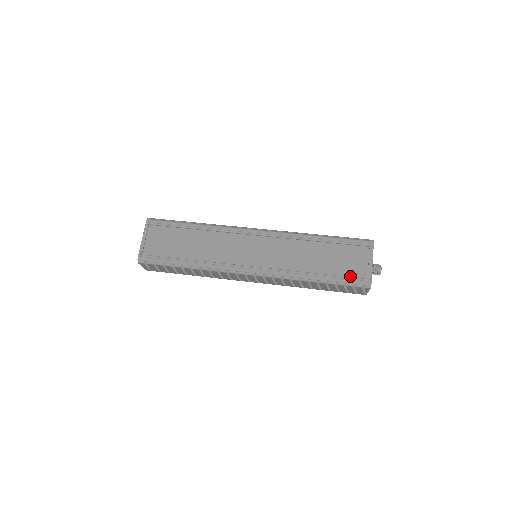
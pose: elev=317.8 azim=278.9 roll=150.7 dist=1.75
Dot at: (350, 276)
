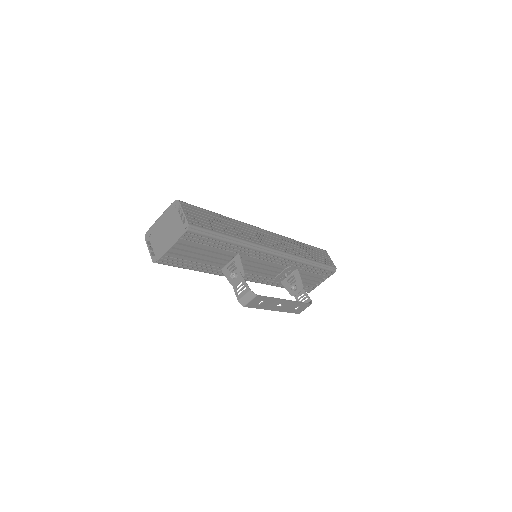
Dot at: occluded
